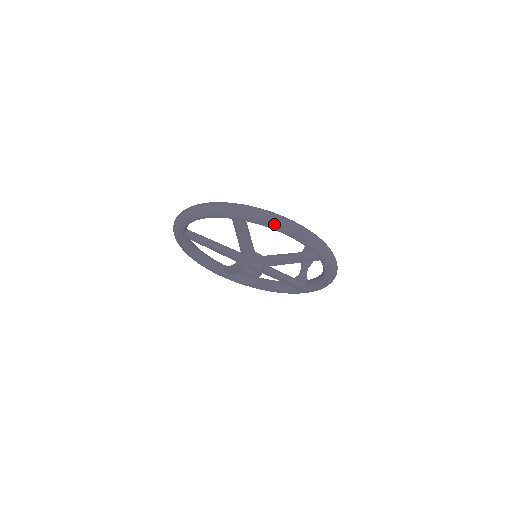
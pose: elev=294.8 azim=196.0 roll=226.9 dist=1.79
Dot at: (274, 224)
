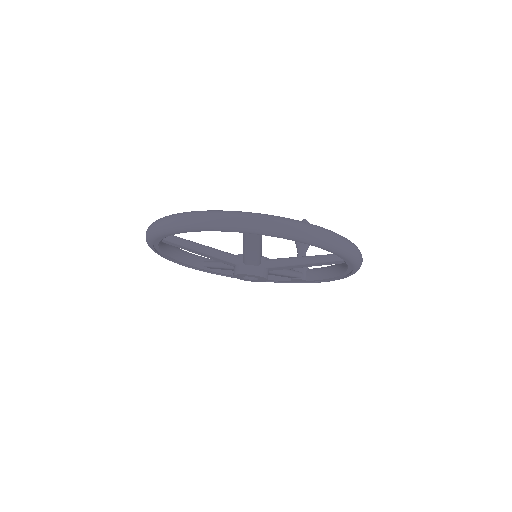
Dot at: (306, 239)
